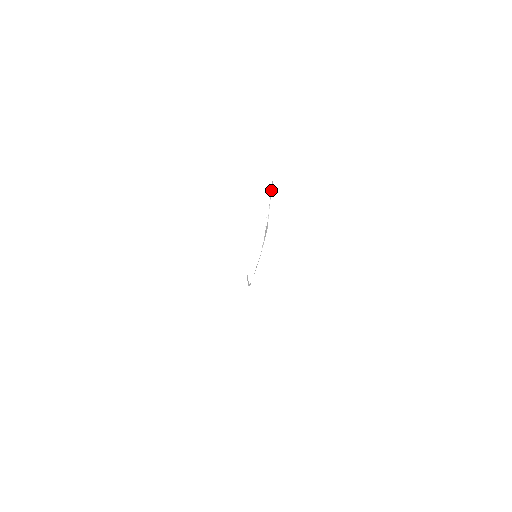
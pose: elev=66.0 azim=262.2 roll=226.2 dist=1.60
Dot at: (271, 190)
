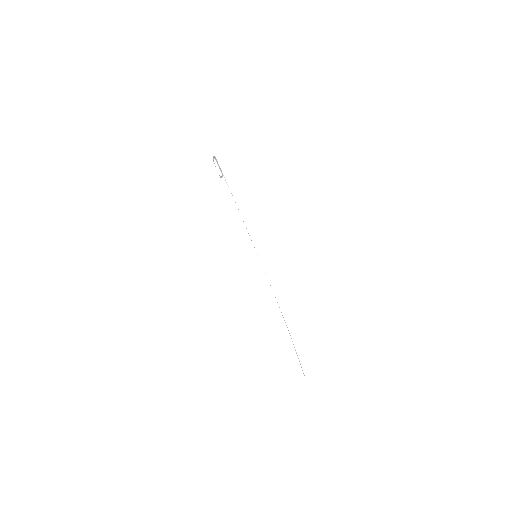
Dot at: occluded
